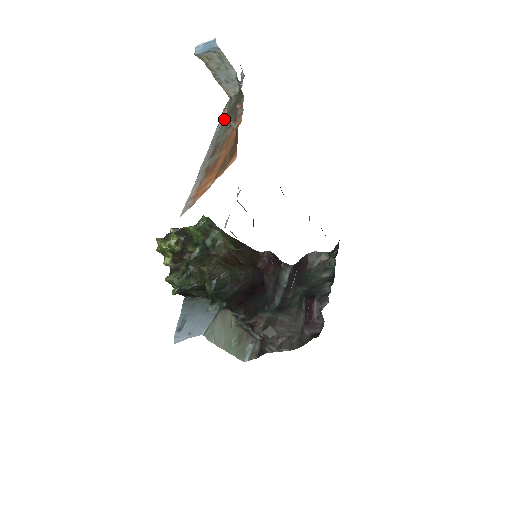
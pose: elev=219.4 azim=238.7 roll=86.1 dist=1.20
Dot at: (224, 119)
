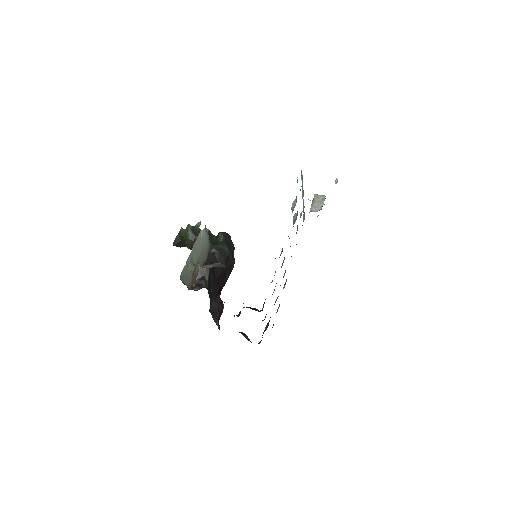
Dot at: occluded
